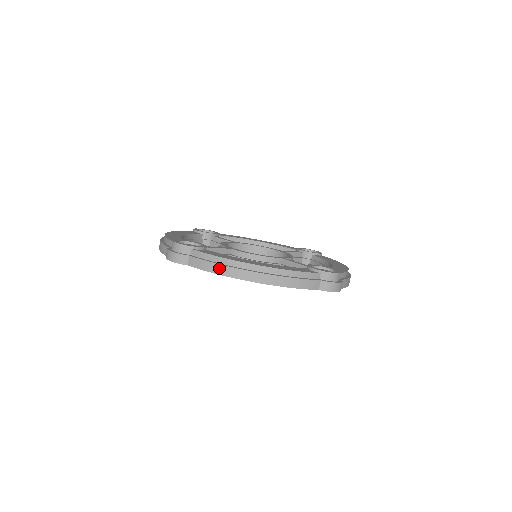
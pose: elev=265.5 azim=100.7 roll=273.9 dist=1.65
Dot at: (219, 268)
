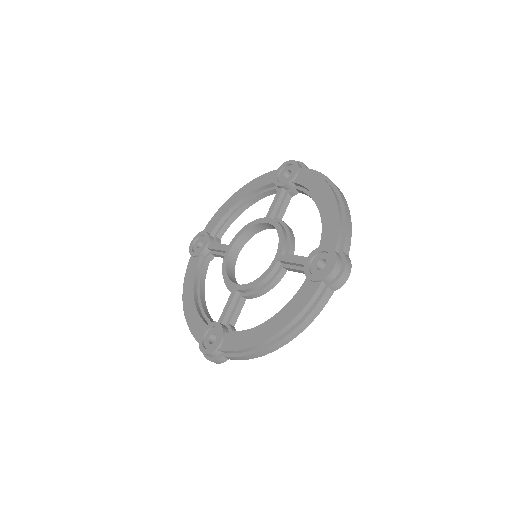
Dot at: (251, 356)
